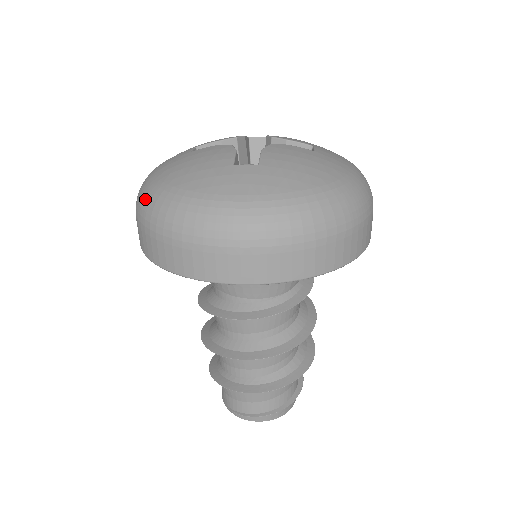
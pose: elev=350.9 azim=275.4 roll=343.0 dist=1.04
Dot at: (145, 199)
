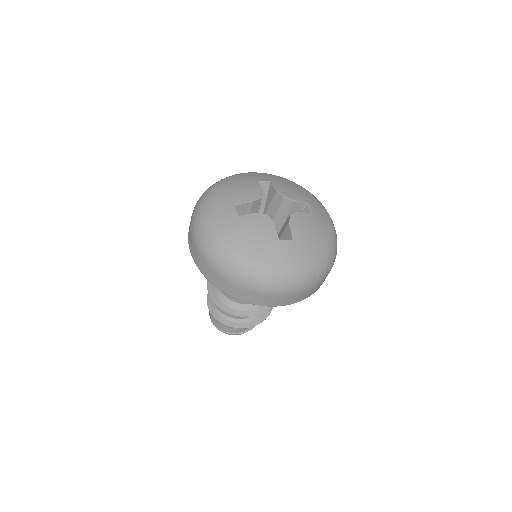
Dot at: (220, 258)
